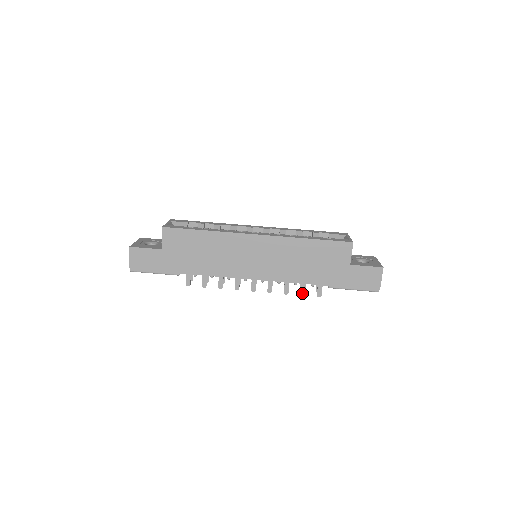
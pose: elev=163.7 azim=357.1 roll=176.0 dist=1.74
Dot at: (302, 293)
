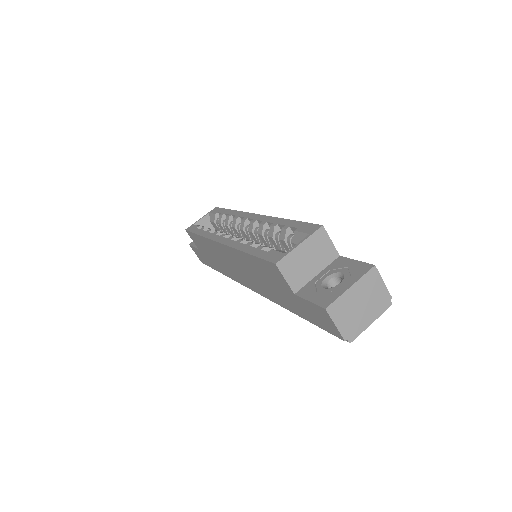
Dot at: occluded
